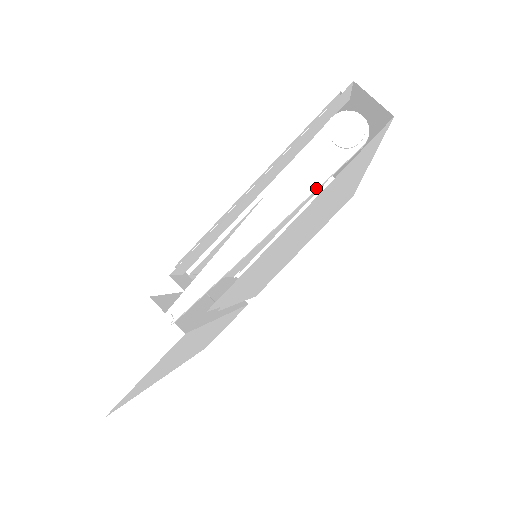
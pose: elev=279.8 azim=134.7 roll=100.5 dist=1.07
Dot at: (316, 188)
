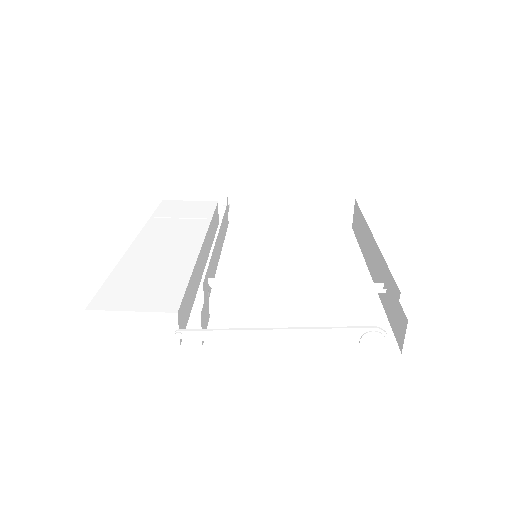
Dot at: (325, 351)
